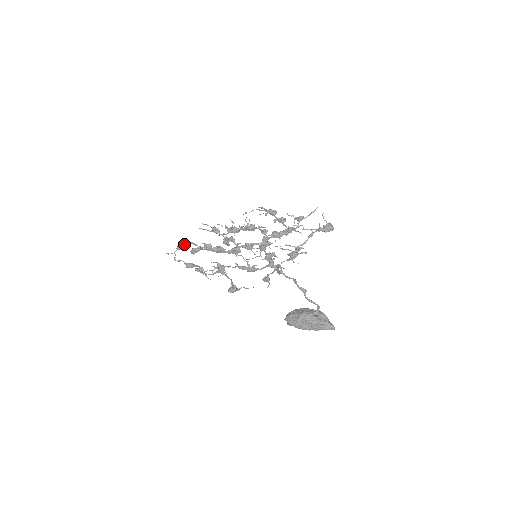
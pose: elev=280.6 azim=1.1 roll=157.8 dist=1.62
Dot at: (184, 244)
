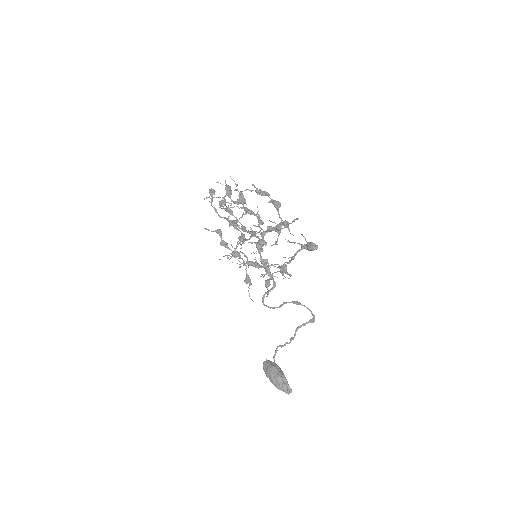
Dot at: (212, 194)
